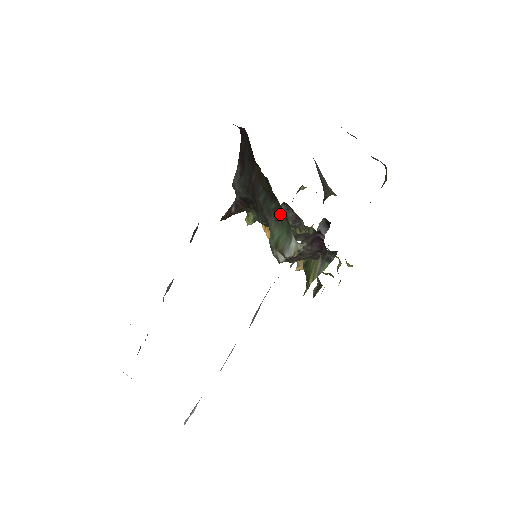
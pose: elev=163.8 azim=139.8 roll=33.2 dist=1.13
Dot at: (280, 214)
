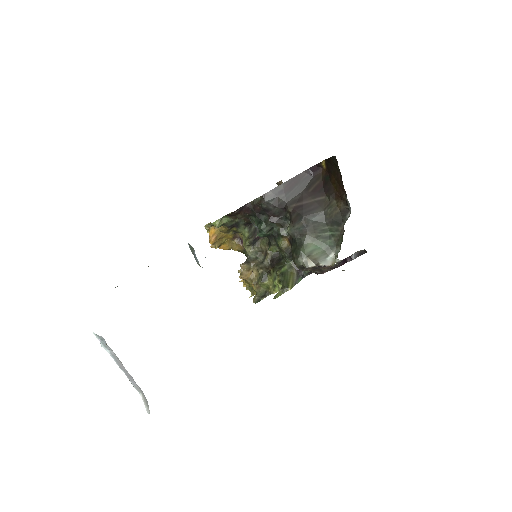
Dot at: (328, 235)
